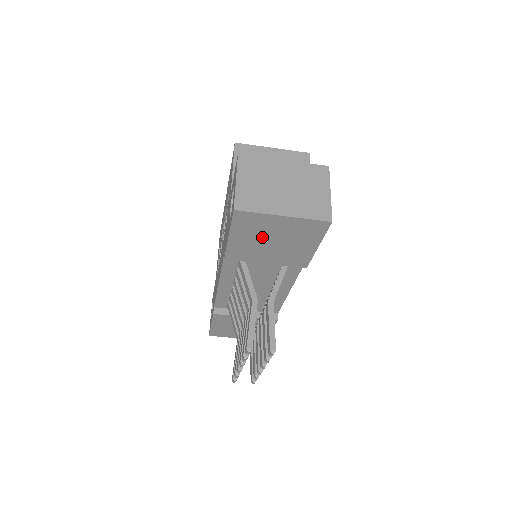
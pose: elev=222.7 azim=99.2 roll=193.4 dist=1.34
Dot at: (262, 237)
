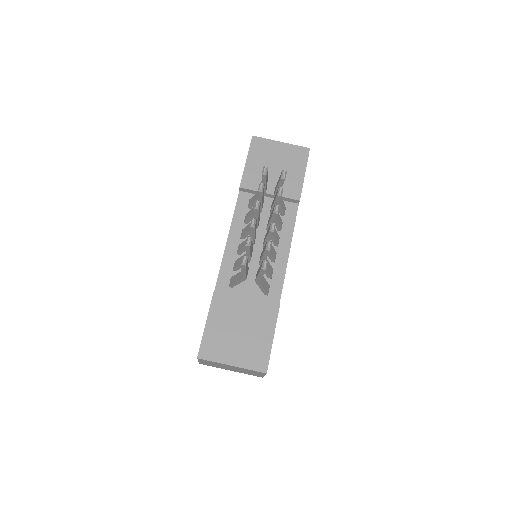
Dot at: (268, 162)
